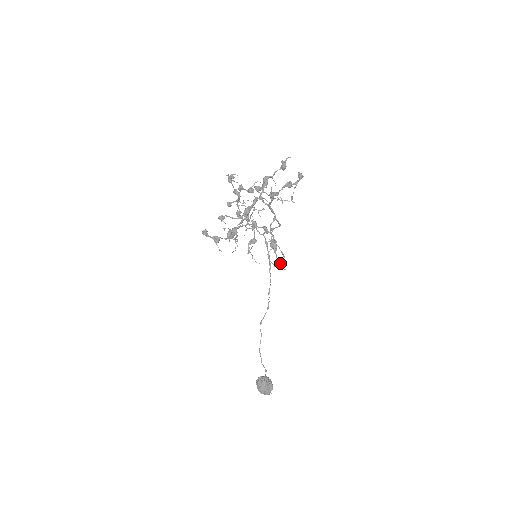
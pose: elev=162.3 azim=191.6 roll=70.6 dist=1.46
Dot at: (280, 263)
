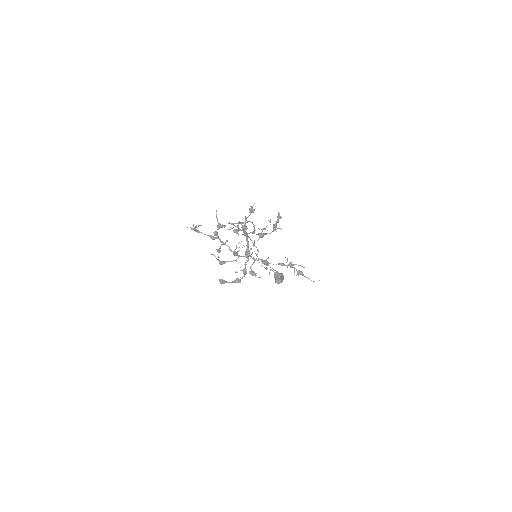
Dot at: (314, 281)
